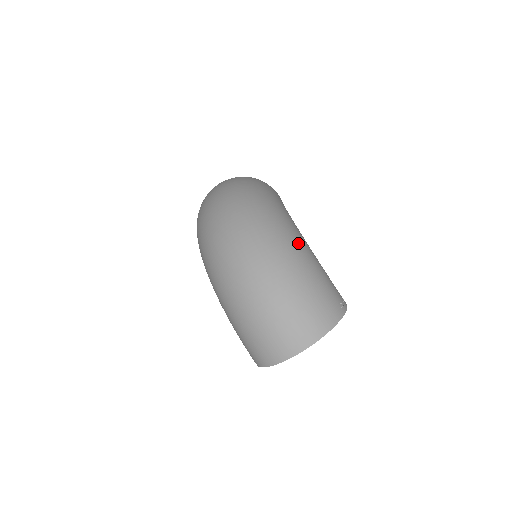
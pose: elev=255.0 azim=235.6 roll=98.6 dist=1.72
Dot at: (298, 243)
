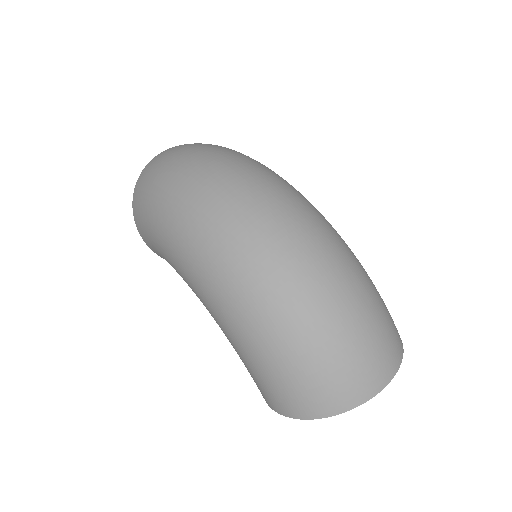
Dot at: occluded
